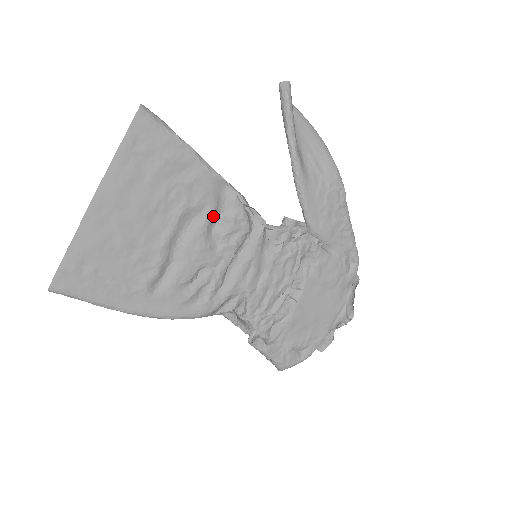
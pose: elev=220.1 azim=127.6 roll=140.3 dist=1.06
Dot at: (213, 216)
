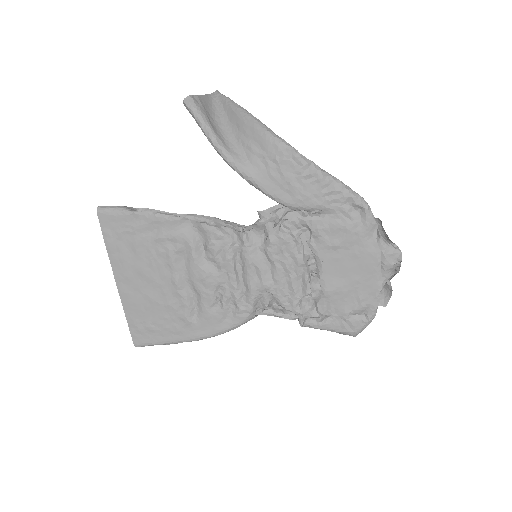
Dot at: (196, 248)
